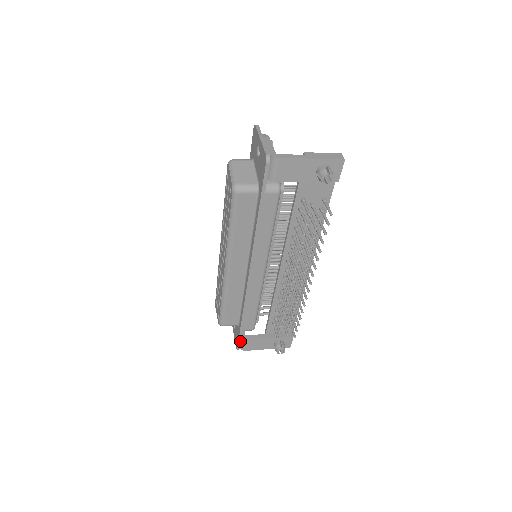
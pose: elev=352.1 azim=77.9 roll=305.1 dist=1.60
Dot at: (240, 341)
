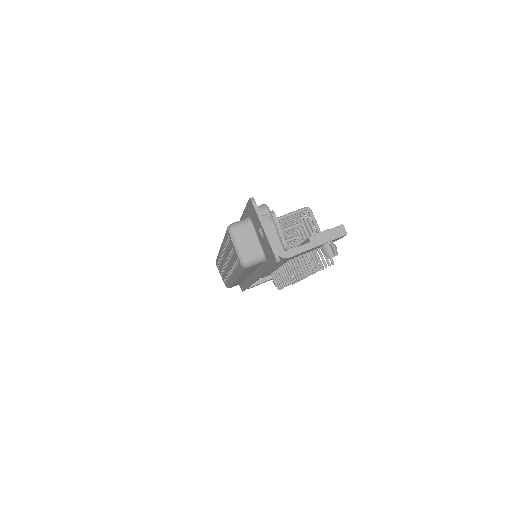
Dot at: occluded
